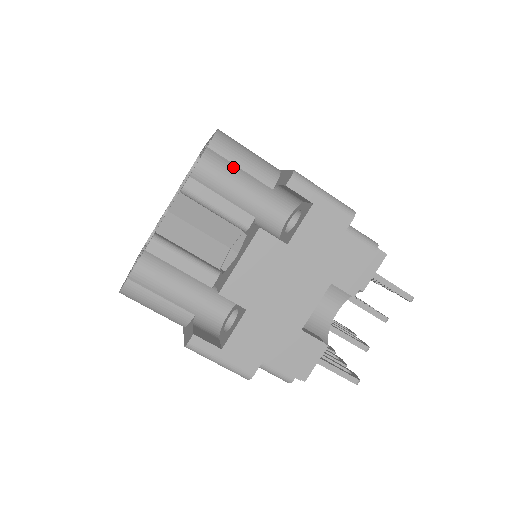
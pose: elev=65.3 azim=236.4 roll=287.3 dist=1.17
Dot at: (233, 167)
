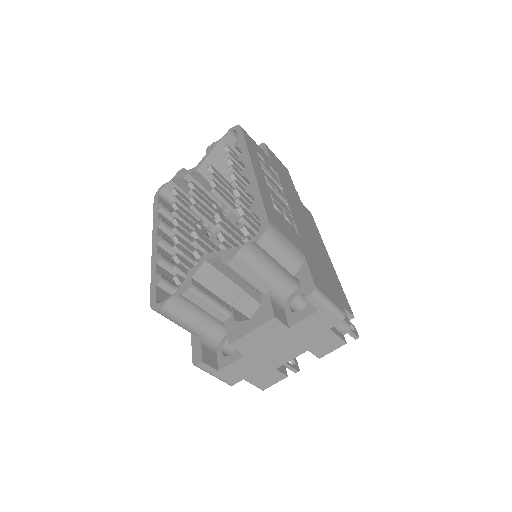
Dot at: (270, 256)
